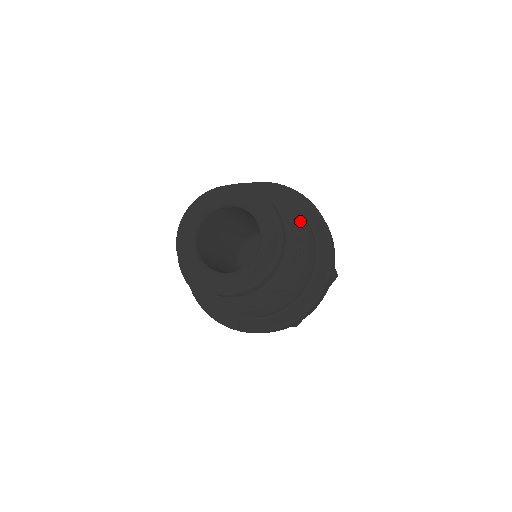
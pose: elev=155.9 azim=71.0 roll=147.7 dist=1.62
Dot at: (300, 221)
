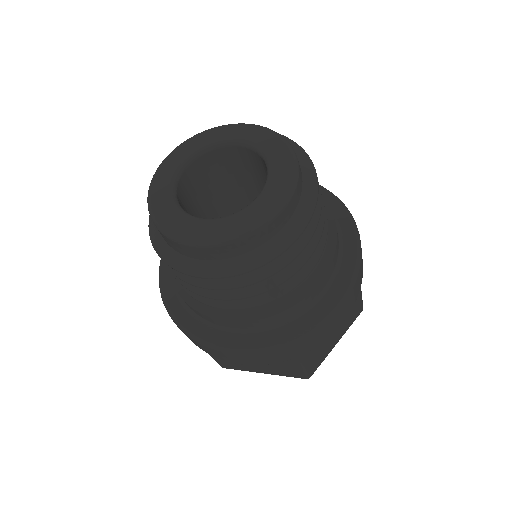
Dot at: occluded
